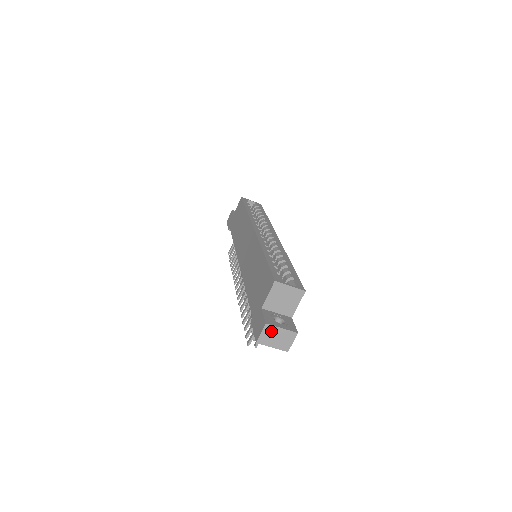
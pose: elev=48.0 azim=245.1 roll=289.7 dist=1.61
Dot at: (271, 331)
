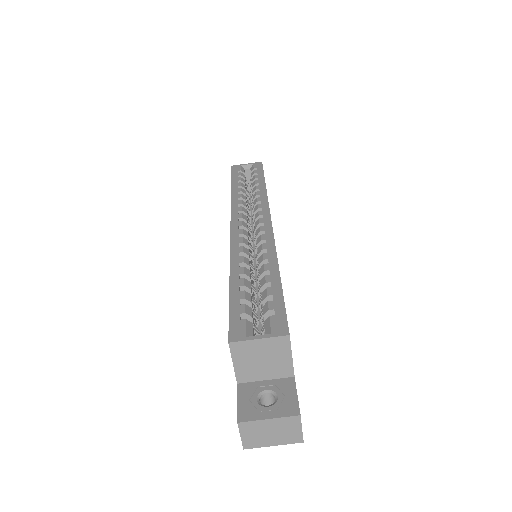
Dot at: (254, 428)
